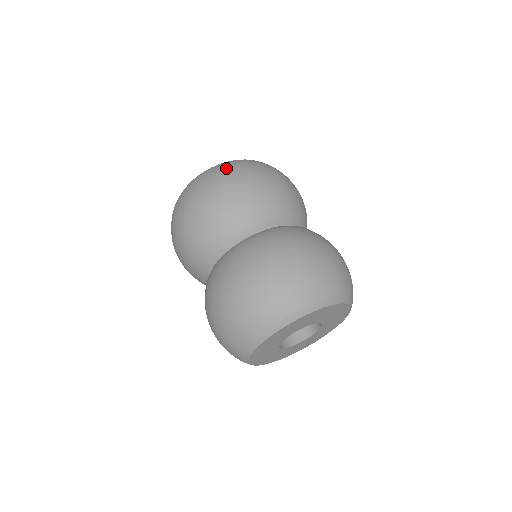
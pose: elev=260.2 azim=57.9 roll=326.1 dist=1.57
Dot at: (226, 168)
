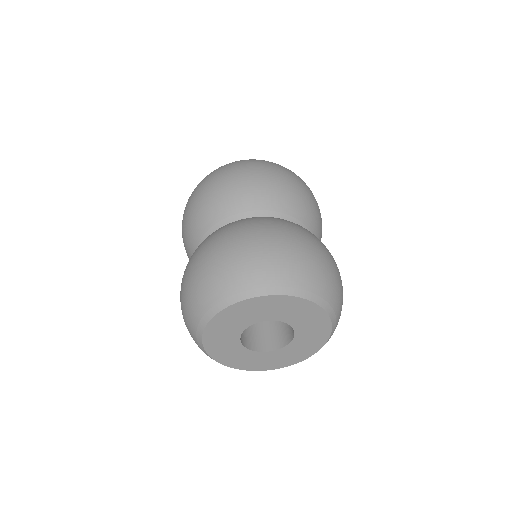
Dot at: occluded
